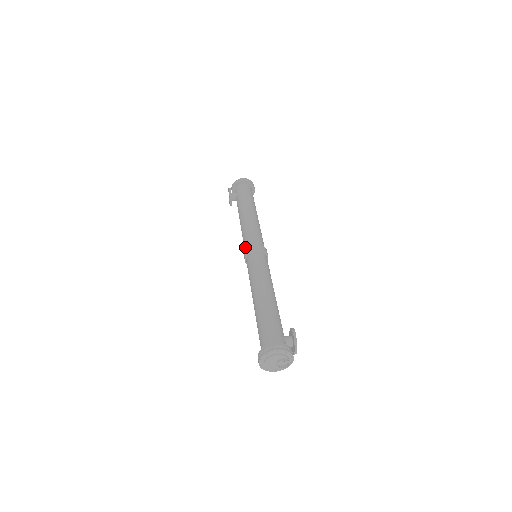
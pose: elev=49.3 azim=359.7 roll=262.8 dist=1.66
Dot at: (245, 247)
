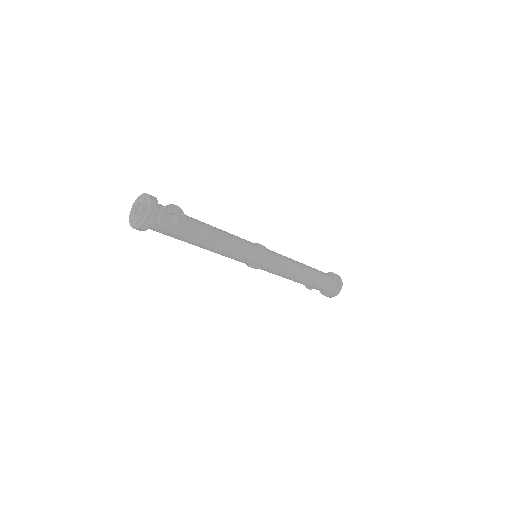
Dot at: occluded
